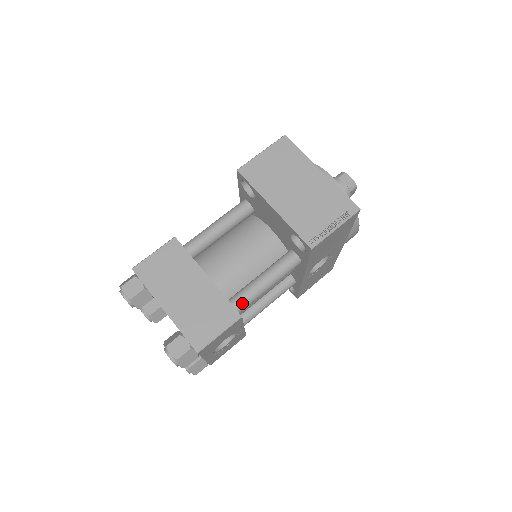
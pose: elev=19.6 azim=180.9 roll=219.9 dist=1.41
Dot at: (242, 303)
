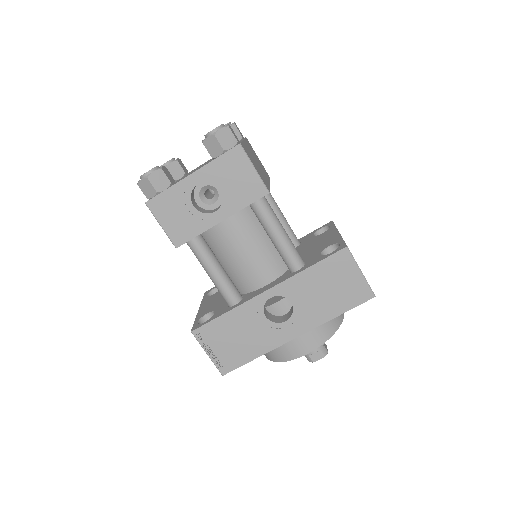
Dot at: (267, 204)
